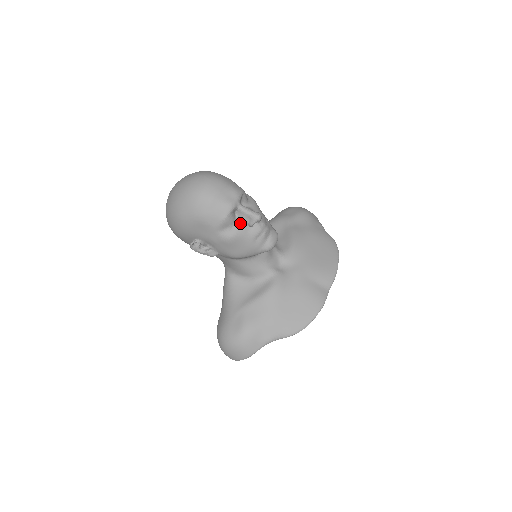
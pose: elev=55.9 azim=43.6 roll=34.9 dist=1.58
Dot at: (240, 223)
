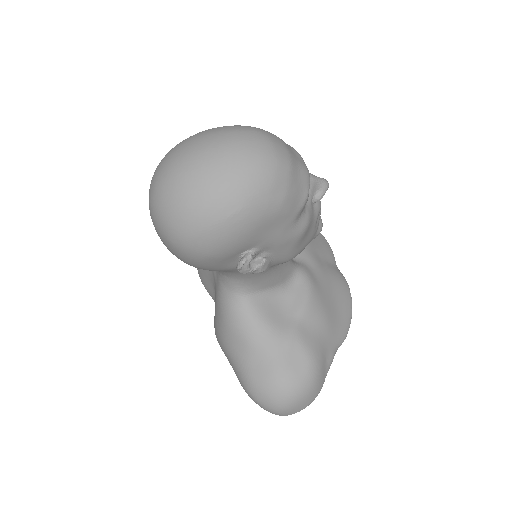
Dot at: occluded
